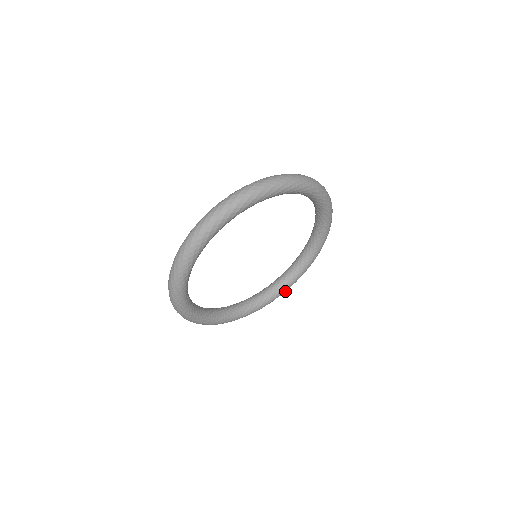
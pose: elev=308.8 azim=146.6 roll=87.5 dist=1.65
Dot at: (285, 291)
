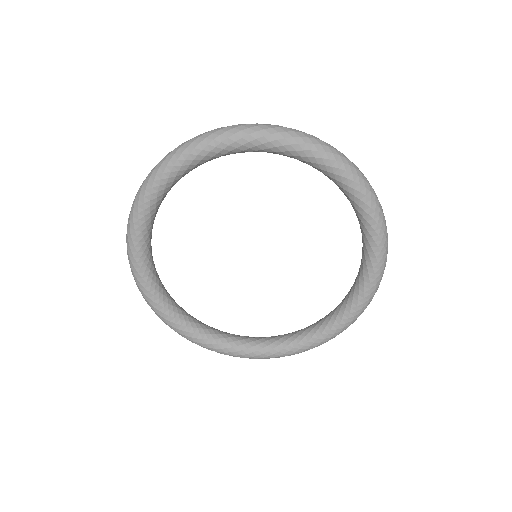
Dot at: (349, 324)
